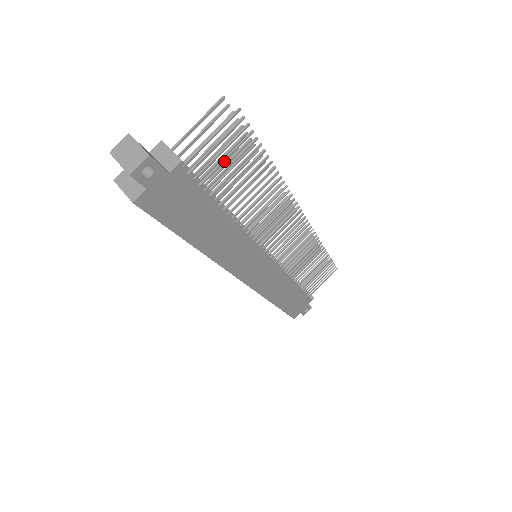
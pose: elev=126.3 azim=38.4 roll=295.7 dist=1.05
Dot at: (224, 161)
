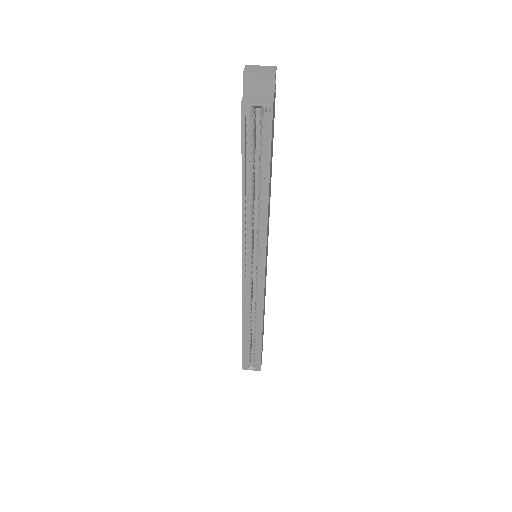
Dot at: occluded
